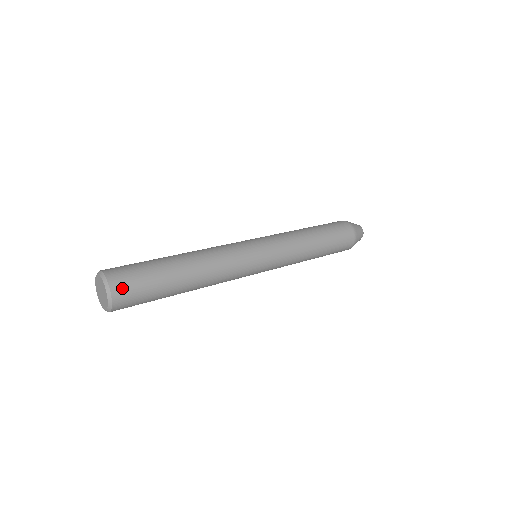
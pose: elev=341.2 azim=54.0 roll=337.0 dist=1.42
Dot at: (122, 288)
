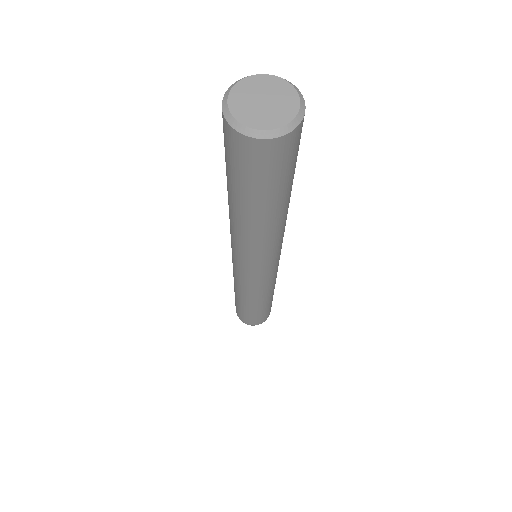
Dot at: (297, 139)
